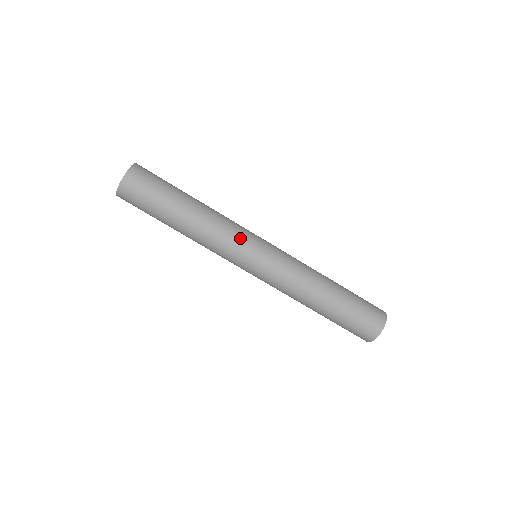
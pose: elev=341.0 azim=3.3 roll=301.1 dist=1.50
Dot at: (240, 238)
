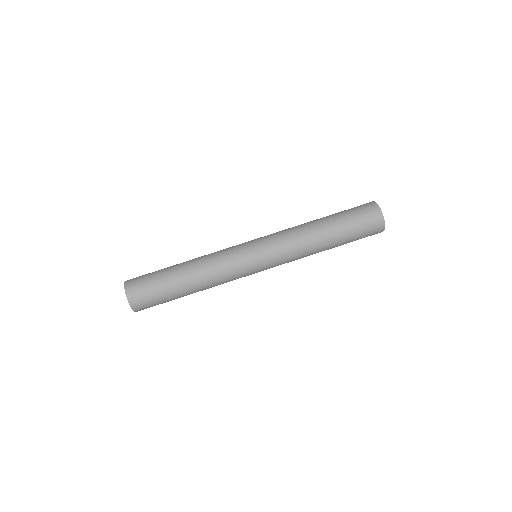
Dot at: (233, 255)
